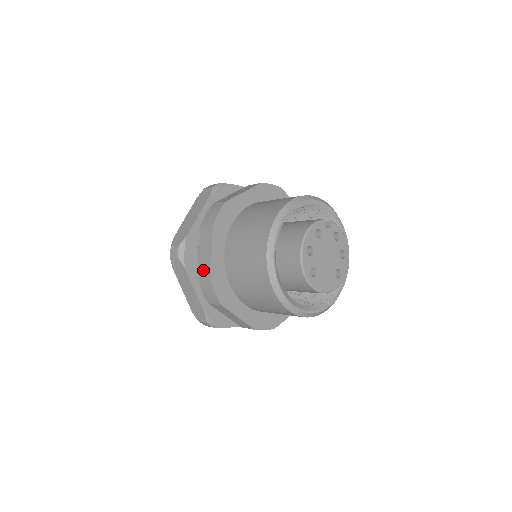
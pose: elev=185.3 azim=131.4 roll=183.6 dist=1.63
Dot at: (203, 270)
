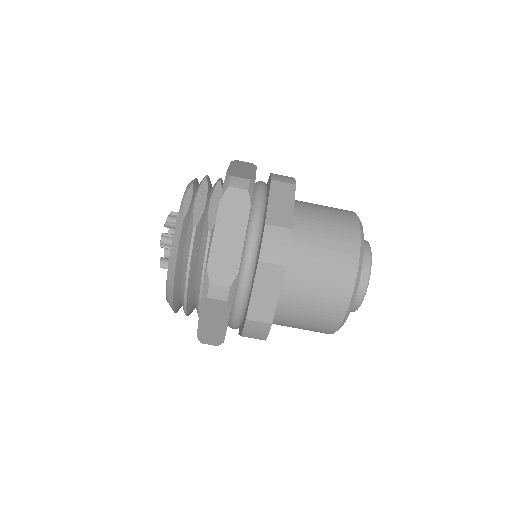
Dot at: (277, 218)
